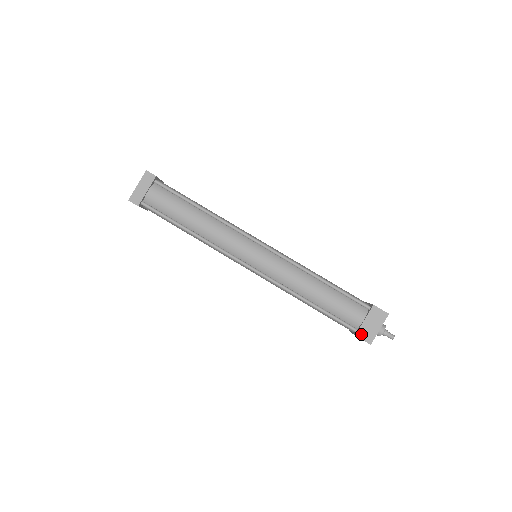
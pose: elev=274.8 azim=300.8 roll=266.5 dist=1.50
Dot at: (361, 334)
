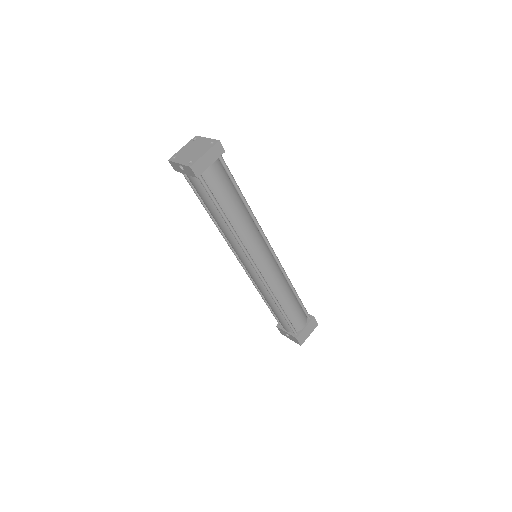
Dot at: (300, 337)
